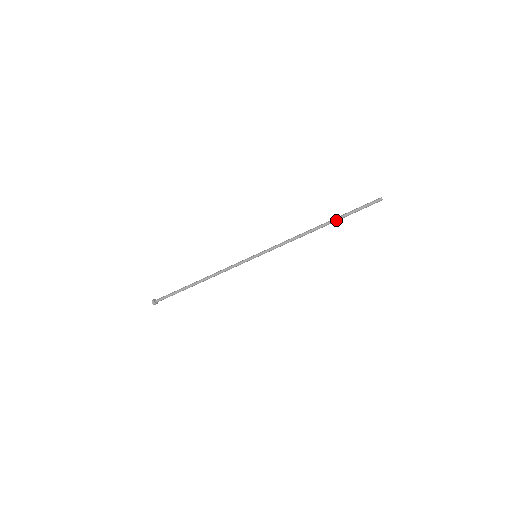
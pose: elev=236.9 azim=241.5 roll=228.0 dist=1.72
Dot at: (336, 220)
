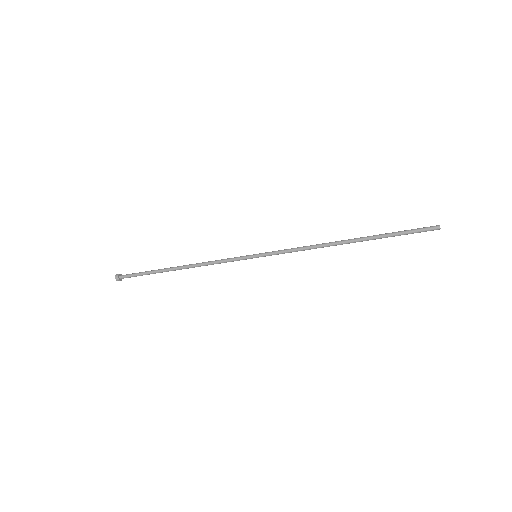
Dot at: (371, 239)
